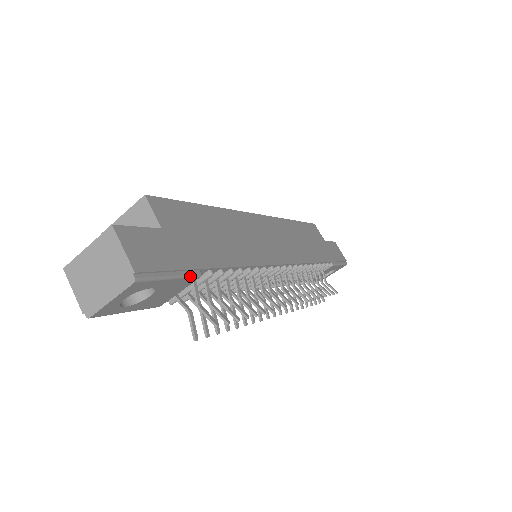
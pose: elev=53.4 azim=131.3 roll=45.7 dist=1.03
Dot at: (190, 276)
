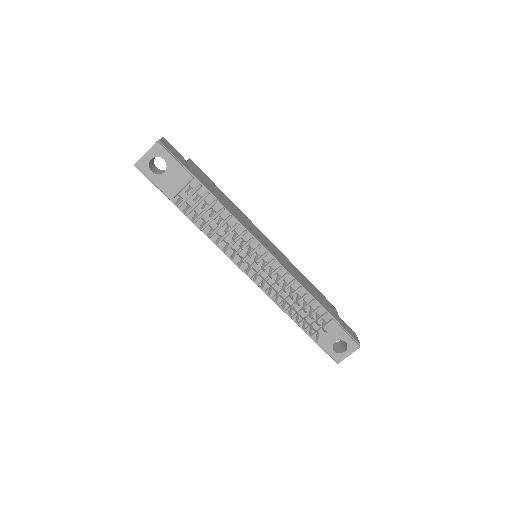
Dot at: (186, 171)
